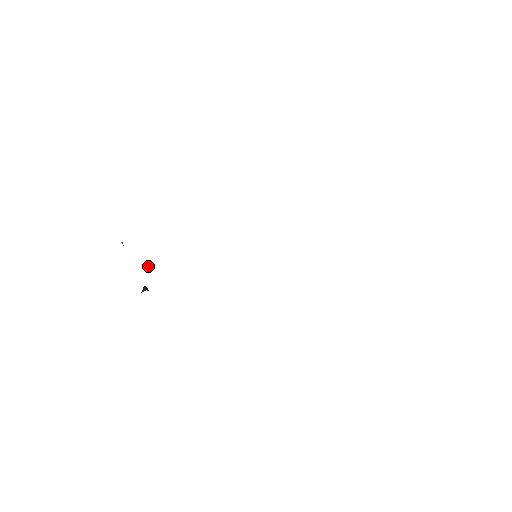
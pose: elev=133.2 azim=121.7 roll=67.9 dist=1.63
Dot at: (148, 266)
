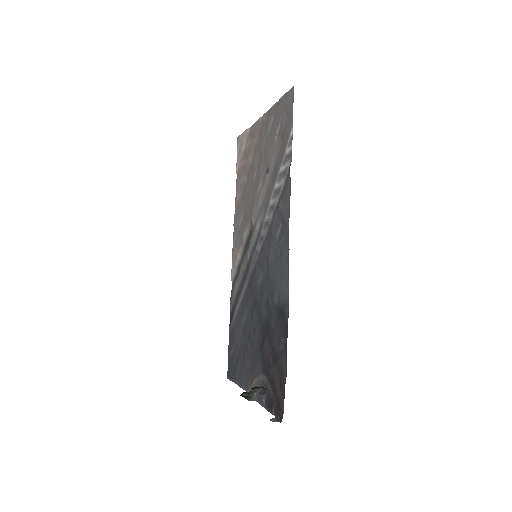
Dot at: (260, 390)
